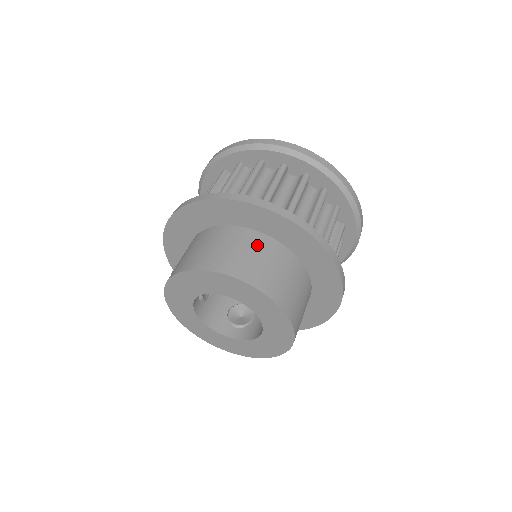
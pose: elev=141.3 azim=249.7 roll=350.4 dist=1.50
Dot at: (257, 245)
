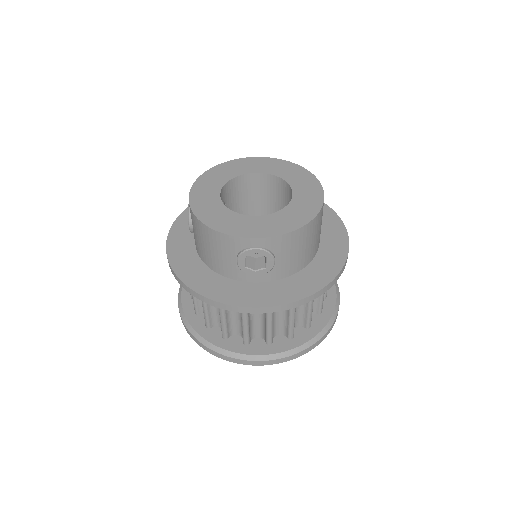
Dot at: occluded
